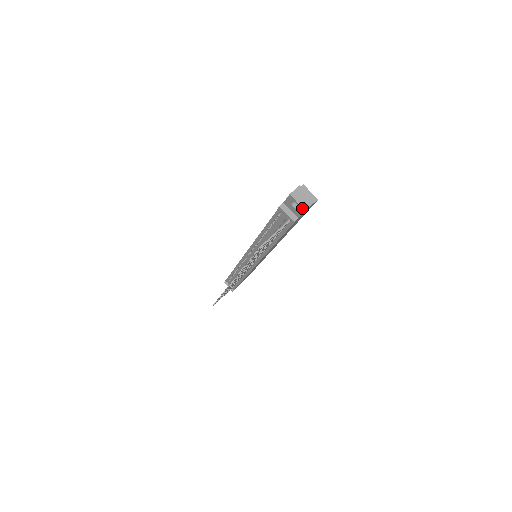
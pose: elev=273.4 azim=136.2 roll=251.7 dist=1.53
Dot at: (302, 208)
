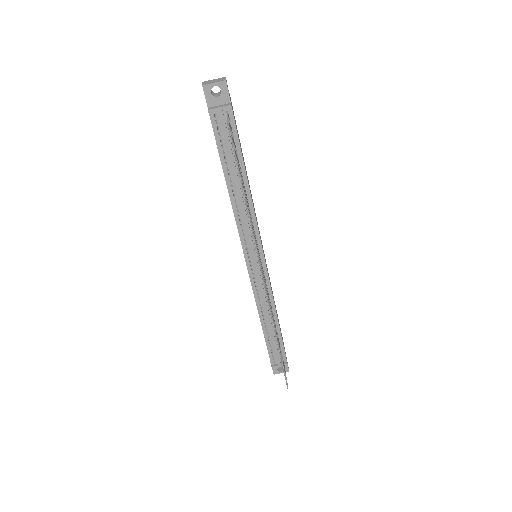
Dot at: (222, 82)
